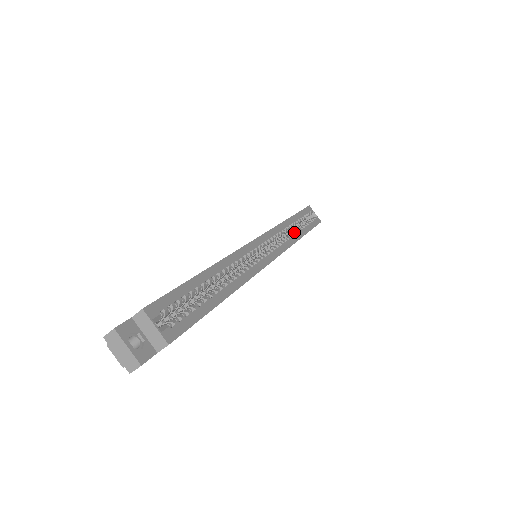
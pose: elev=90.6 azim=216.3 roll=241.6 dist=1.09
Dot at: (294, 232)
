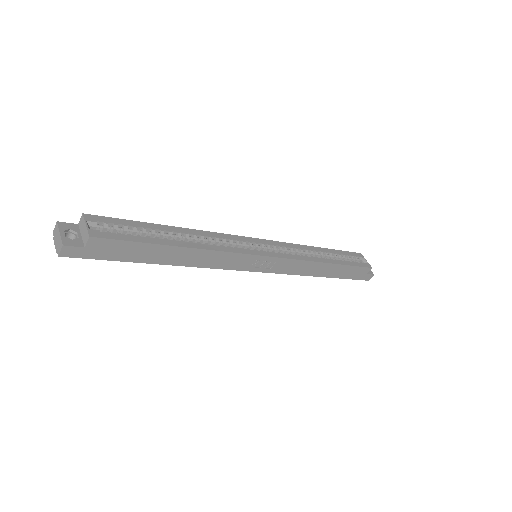
Dot at: (319, 257)
